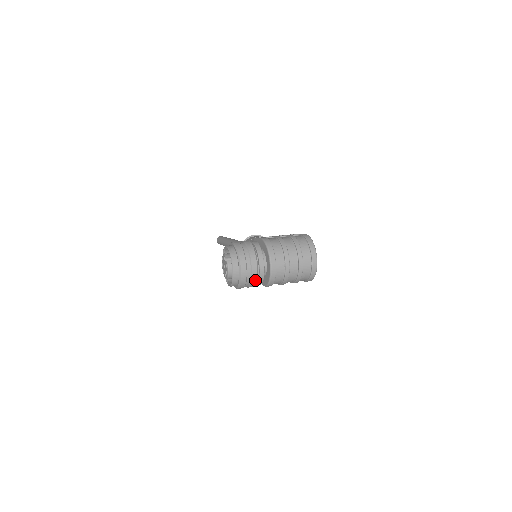
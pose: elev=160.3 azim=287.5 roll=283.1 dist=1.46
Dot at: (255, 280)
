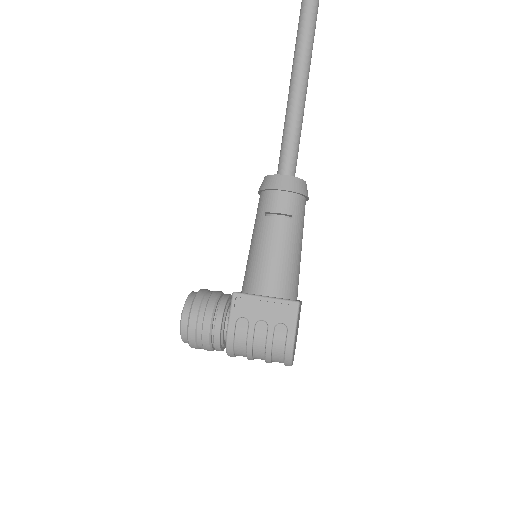
Dot at: occluded
